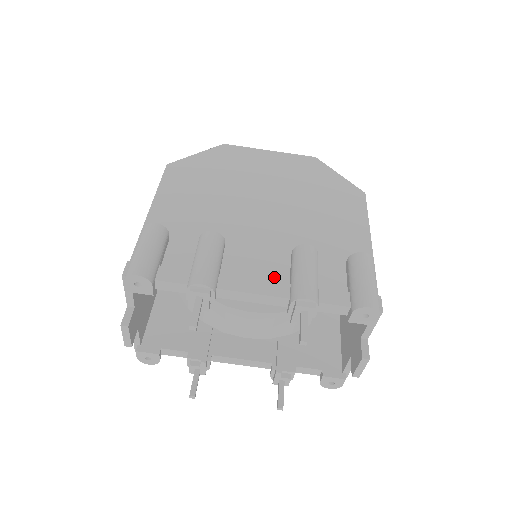
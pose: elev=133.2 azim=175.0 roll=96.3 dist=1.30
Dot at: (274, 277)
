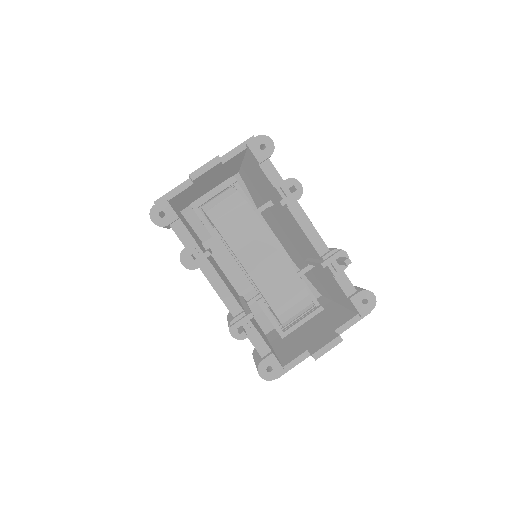
Dot at: occluded
